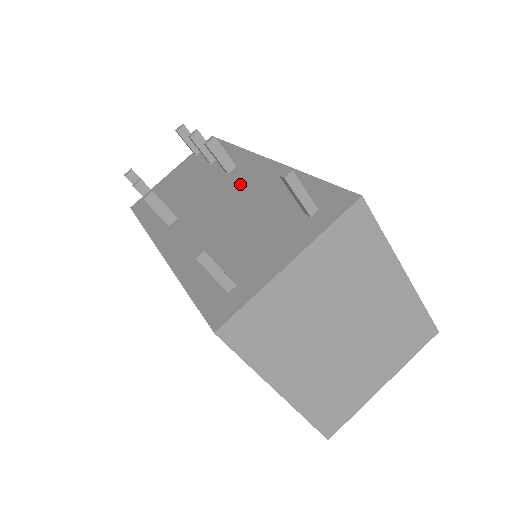
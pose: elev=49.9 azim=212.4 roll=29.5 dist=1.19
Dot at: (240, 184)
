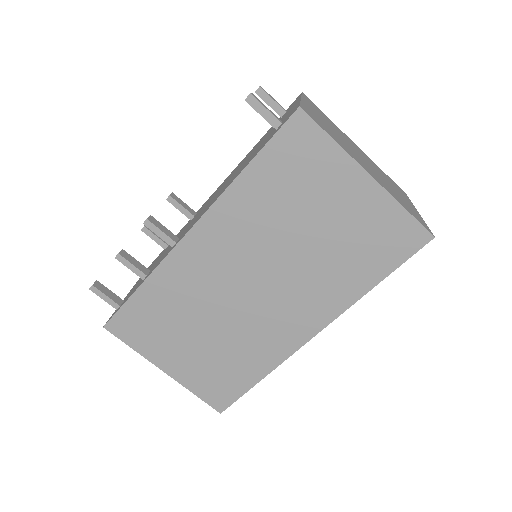
Dot at: occluded
